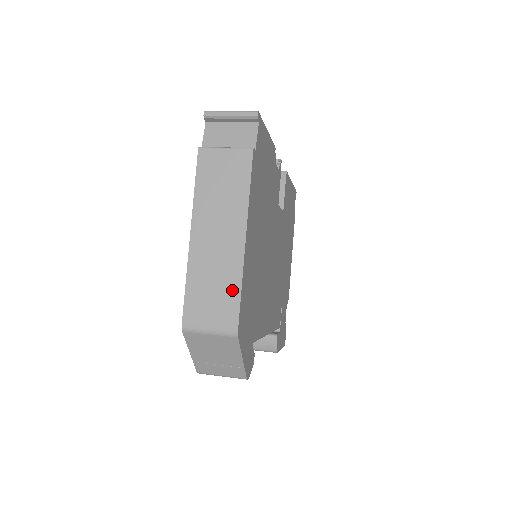
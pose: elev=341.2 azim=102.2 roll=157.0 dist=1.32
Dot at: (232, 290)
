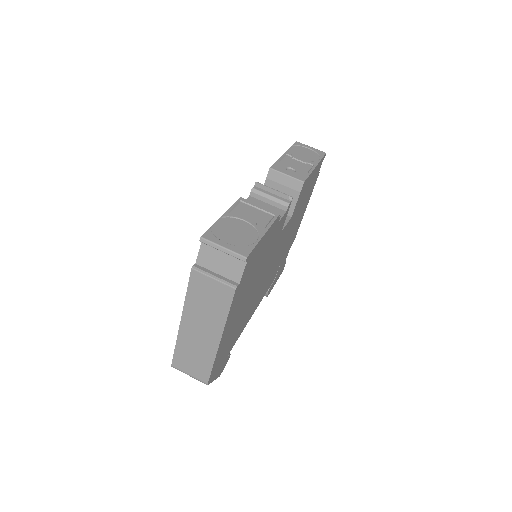
Dot at: (207, 363)
